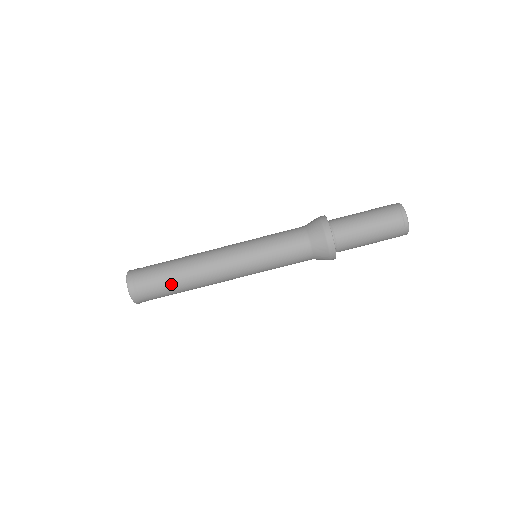
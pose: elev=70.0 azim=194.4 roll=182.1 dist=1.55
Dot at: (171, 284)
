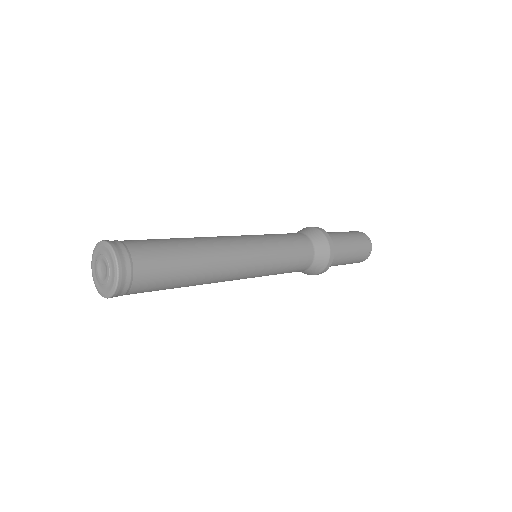
Dot at: (174, 285)
